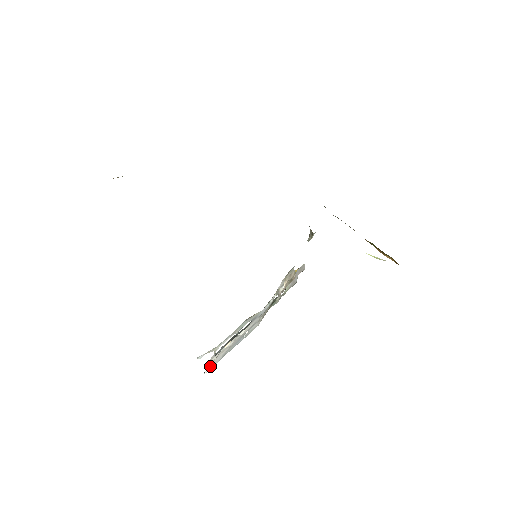
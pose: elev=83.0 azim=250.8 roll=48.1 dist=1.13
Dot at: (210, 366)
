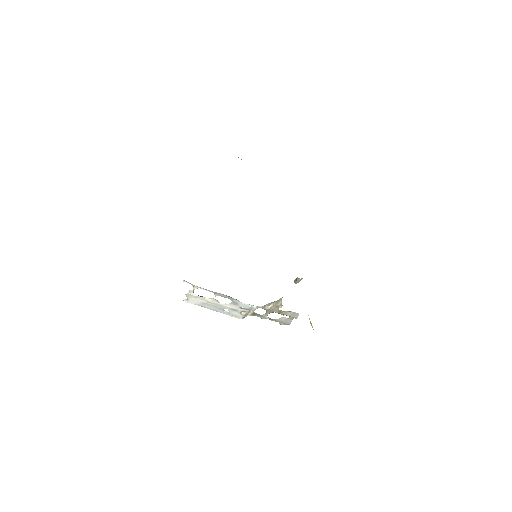
Dot at: (189, 299)
